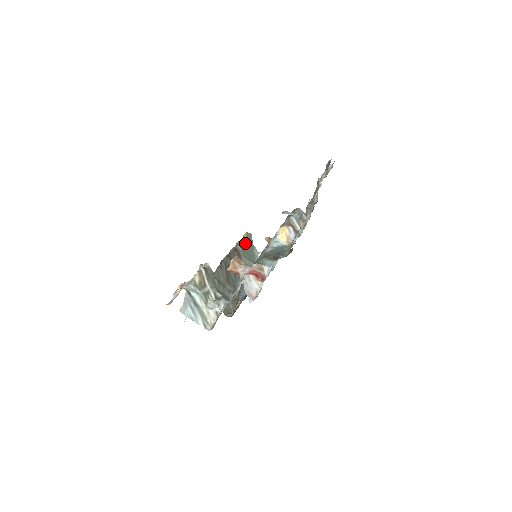
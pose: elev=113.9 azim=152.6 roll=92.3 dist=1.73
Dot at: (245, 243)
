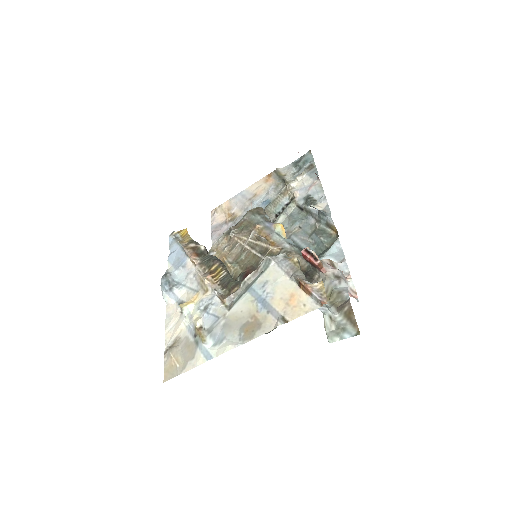
Dot at: occluded
